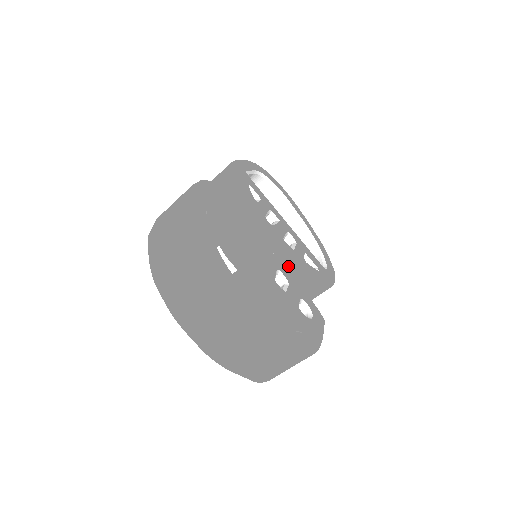
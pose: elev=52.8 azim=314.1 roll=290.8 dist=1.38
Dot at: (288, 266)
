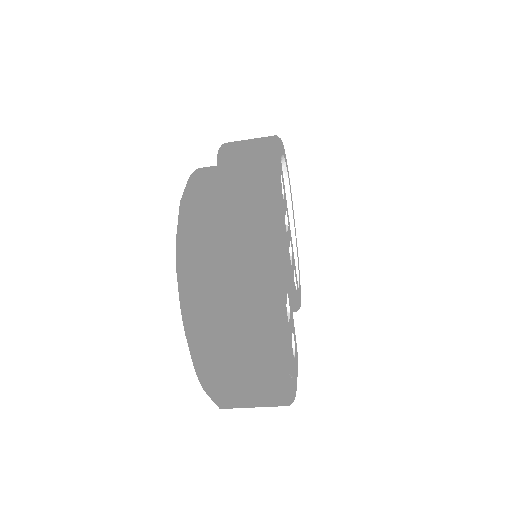
Dot at: occluded
